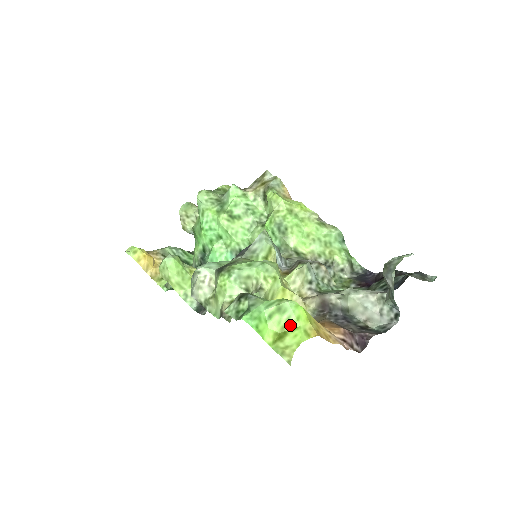
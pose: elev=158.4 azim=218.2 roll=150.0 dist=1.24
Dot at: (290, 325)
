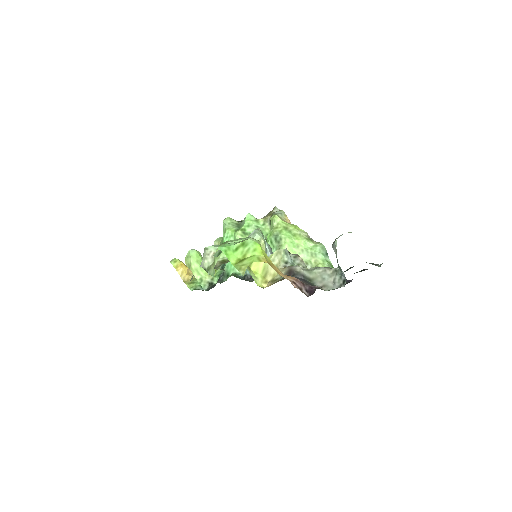
Dot at: (249, 254)
